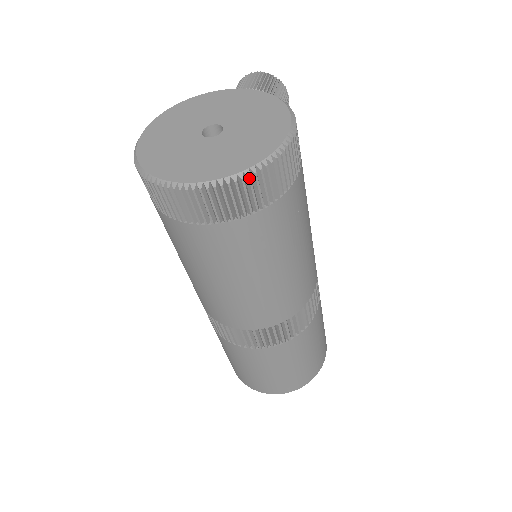
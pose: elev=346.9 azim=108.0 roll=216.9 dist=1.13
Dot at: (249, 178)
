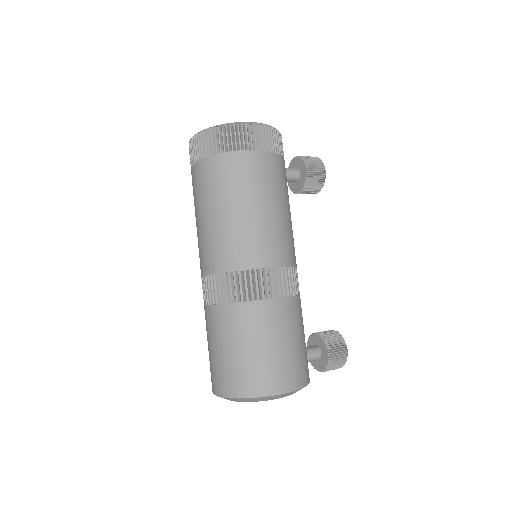
Dot at: (215, 129)
